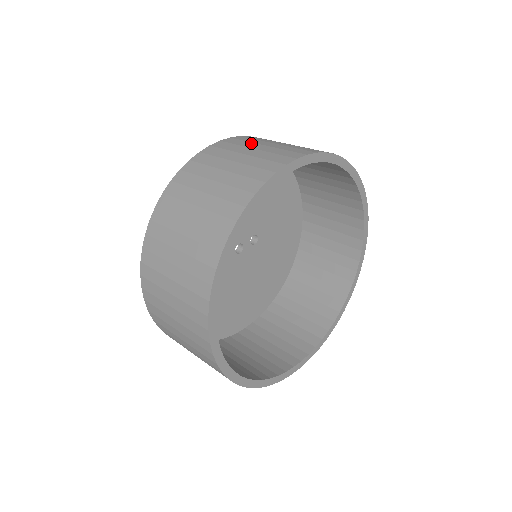
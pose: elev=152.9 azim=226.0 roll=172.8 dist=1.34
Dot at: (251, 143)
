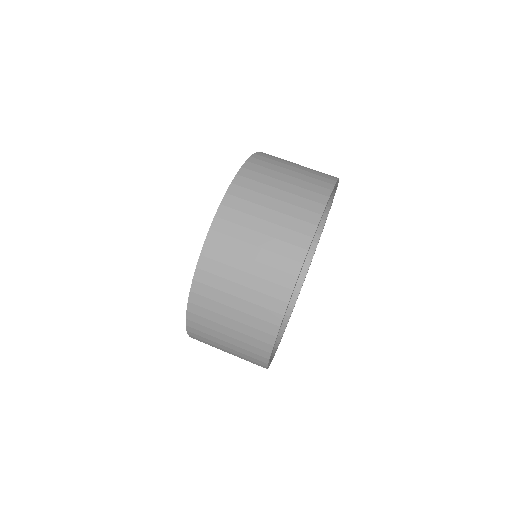
Dot at: (239, 243)
